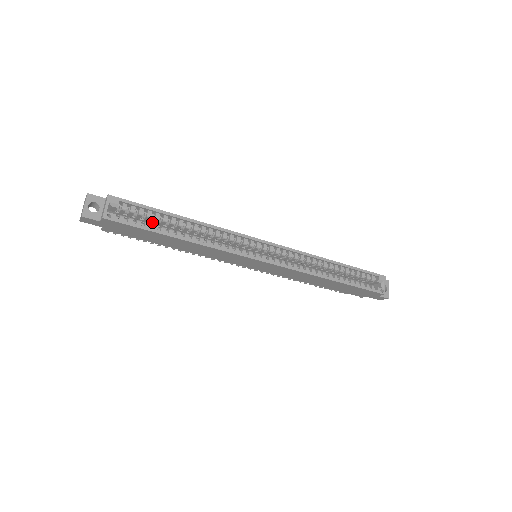
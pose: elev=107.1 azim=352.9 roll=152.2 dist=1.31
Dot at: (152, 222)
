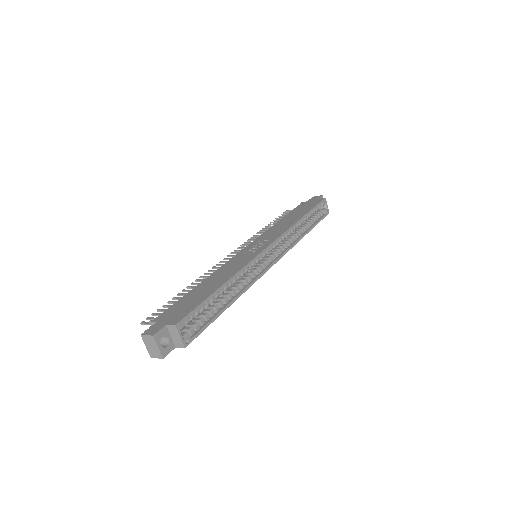
Dot at: occluded
